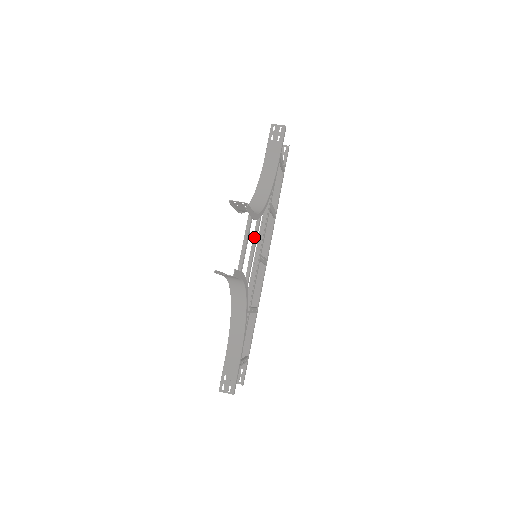
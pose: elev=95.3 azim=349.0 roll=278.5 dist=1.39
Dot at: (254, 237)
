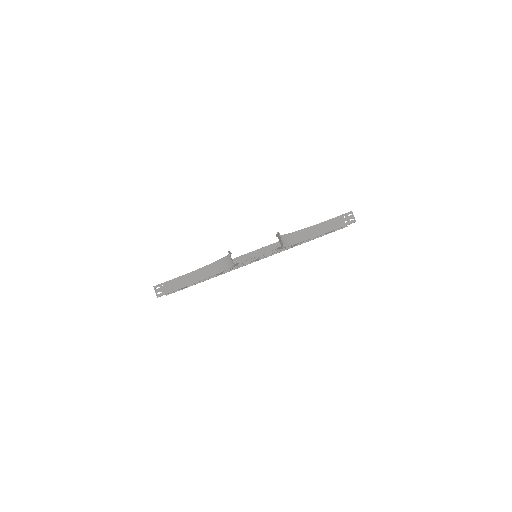
Dot at: occluded
